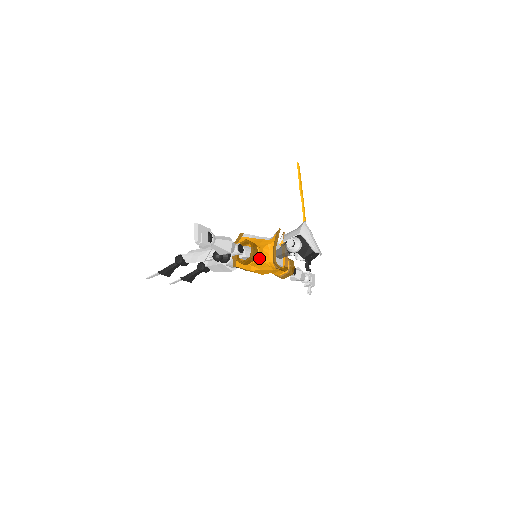
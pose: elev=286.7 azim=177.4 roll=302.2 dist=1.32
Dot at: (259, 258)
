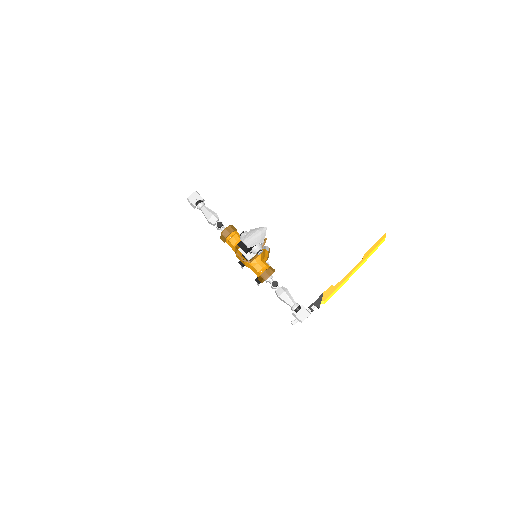
Dot at: (231, 240)
